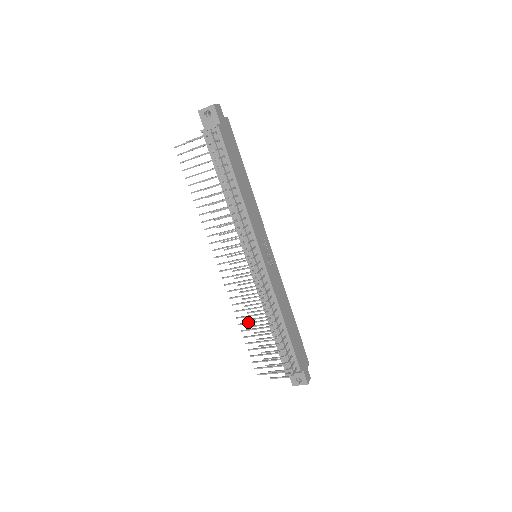
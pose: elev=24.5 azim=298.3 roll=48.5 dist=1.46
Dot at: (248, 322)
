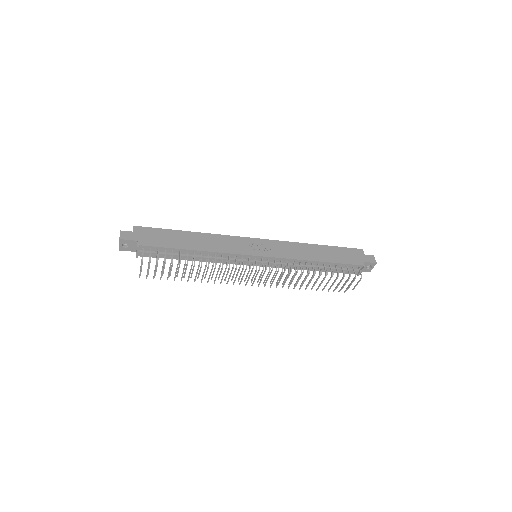
Dot at: (302, 284)
